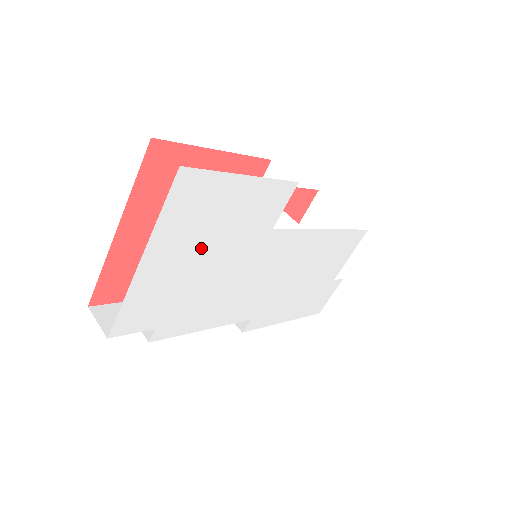
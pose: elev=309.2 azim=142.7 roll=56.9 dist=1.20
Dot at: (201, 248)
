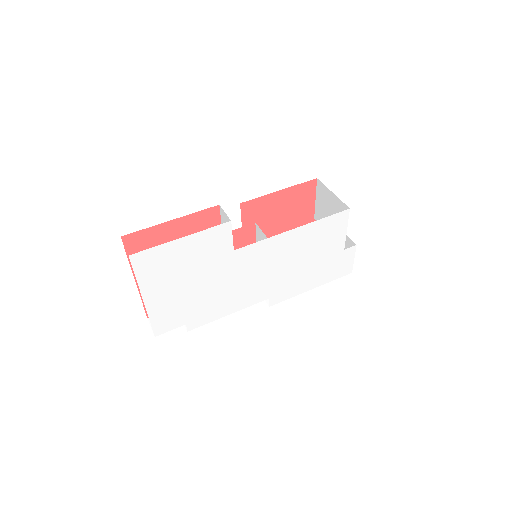
Dot at: (181, 280)
